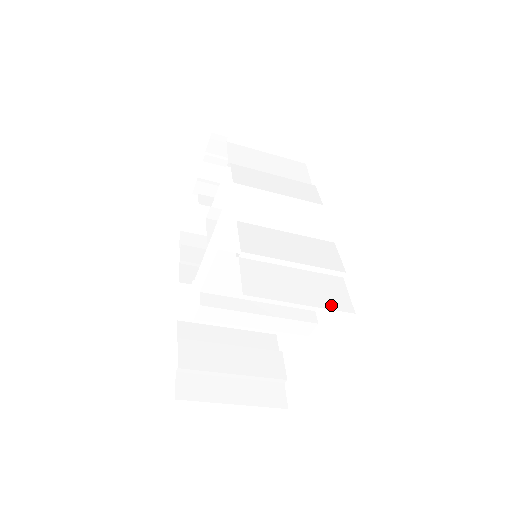
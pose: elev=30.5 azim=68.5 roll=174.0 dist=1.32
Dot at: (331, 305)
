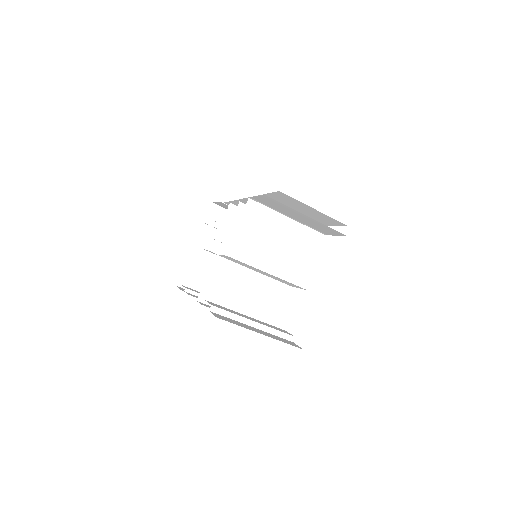
Dot at: (328, 229)
